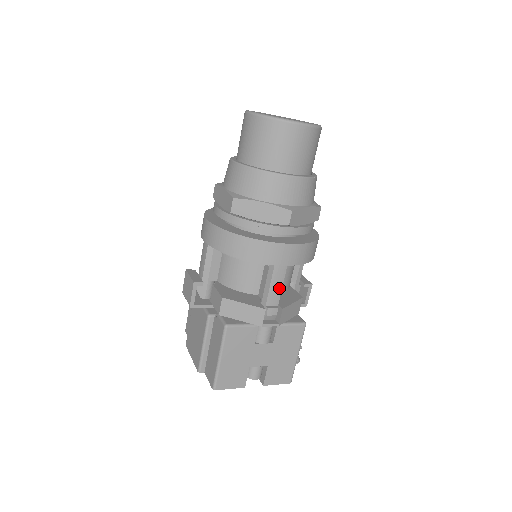
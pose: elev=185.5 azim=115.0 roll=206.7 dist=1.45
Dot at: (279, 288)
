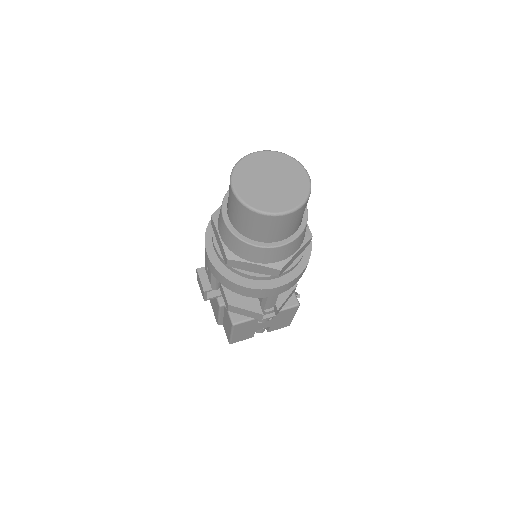
Dot at: (274, 301)
